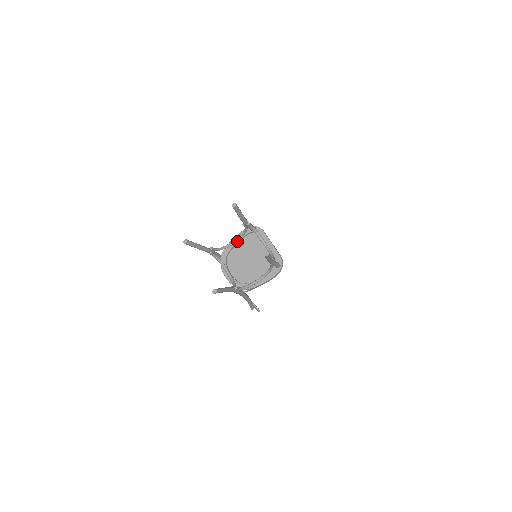
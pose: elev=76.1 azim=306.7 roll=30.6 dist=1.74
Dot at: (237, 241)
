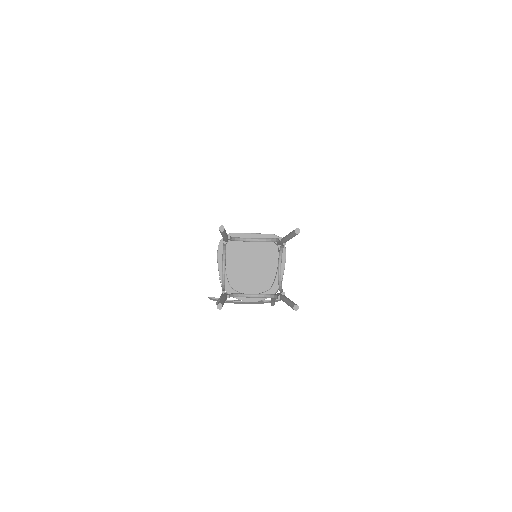
Dot at: (225, 265)
